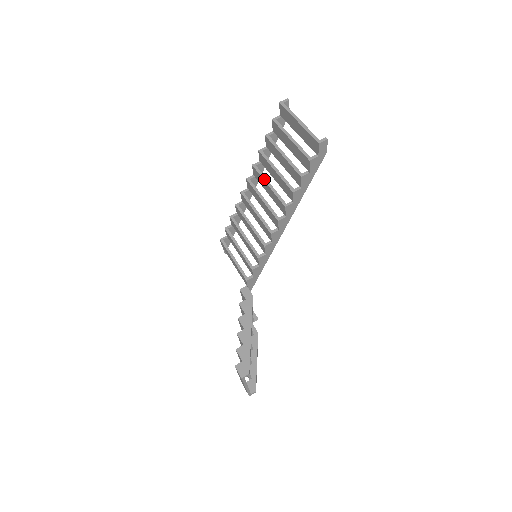
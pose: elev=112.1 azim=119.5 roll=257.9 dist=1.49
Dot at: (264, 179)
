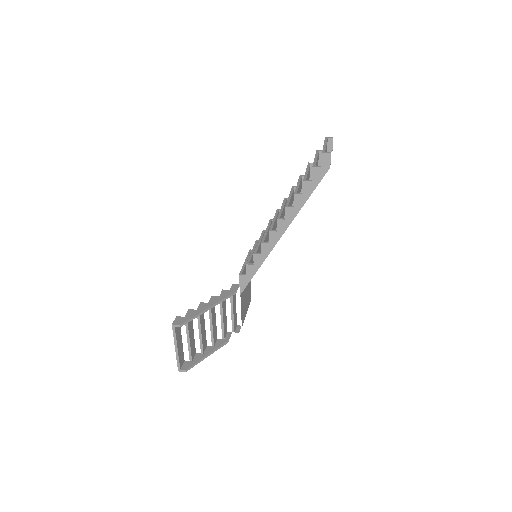
Dot at: (290, 193)
